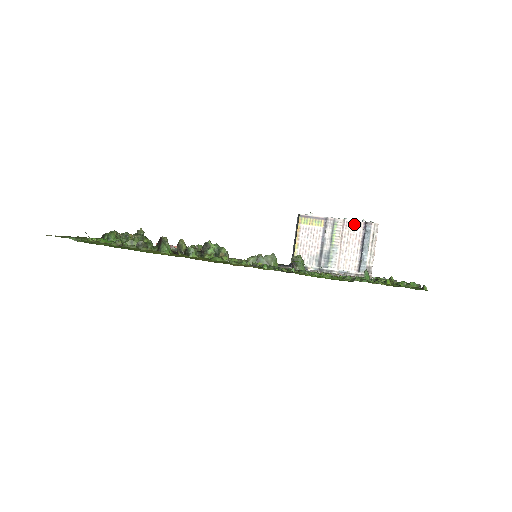
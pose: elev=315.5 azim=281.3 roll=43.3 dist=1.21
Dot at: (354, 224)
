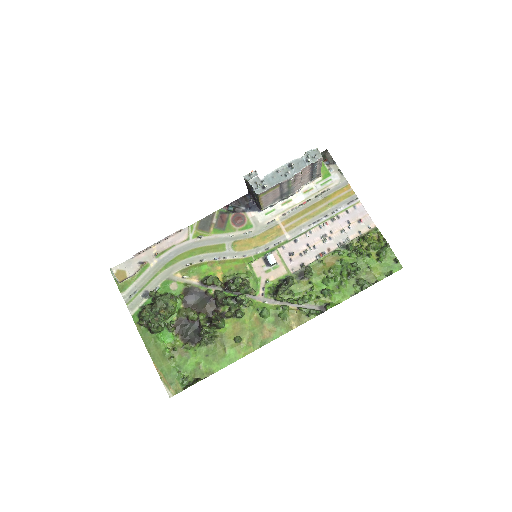
Dot at: (303, 170)
